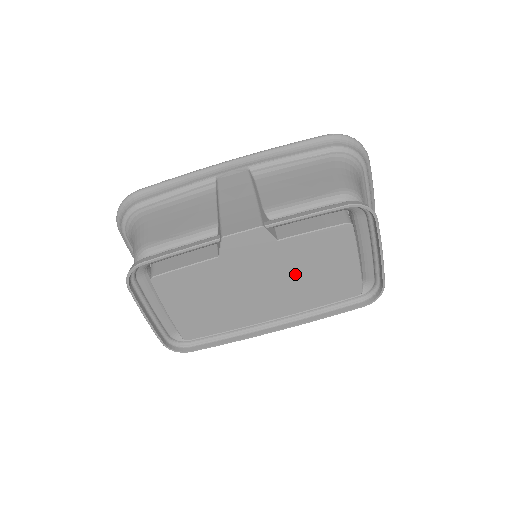
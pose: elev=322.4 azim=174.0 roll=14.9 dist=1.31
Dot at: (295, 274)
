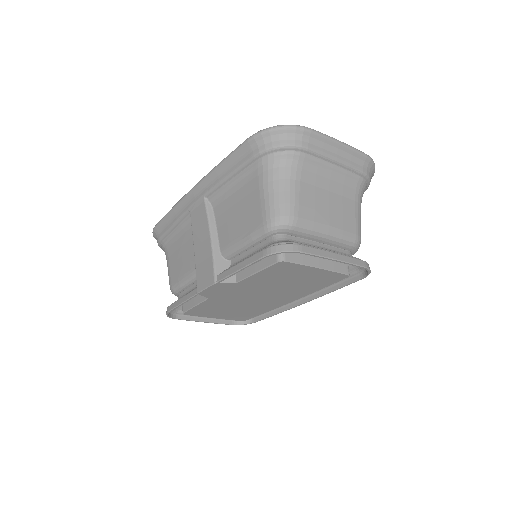
Dot at: (275, 287)
